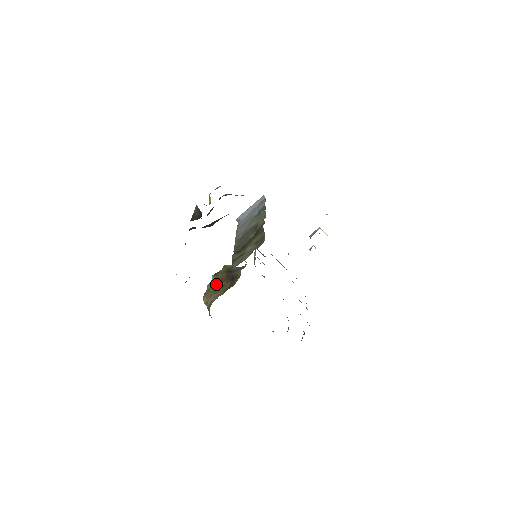
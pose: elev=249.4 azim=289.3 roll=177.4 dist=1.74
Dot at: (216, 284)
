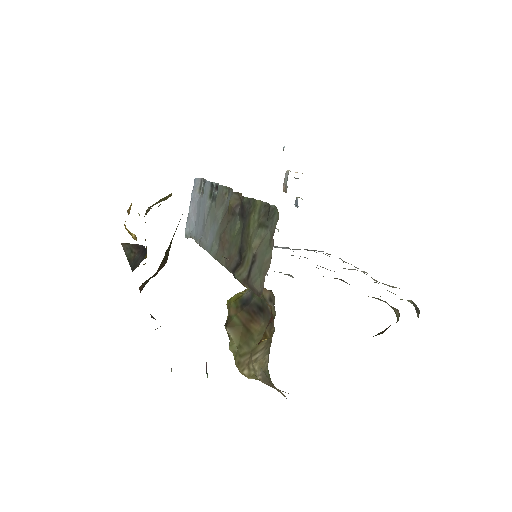
Dot at: (242, 337)
